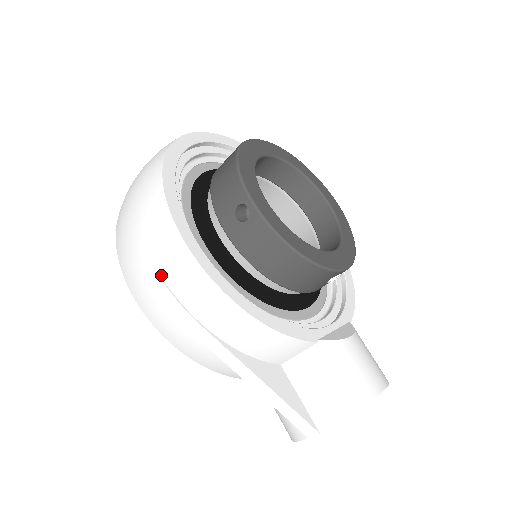
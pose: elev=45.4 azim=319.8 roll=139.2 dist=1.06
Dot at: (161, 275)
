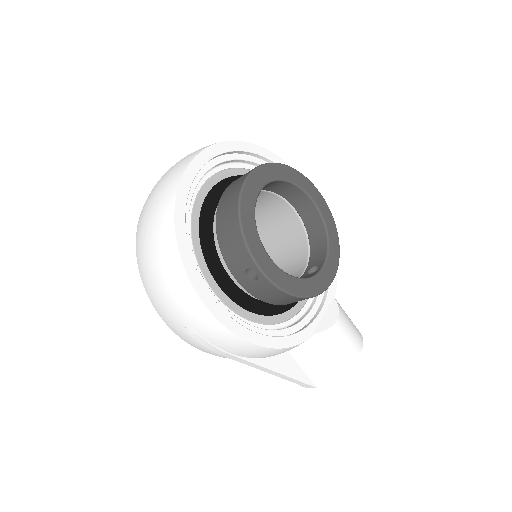
Dot at: (195, 330)
